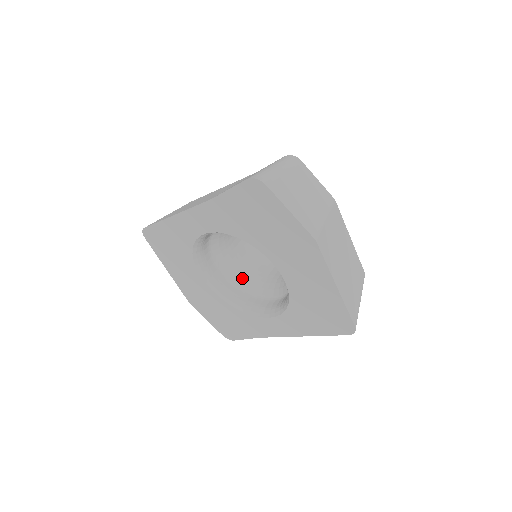
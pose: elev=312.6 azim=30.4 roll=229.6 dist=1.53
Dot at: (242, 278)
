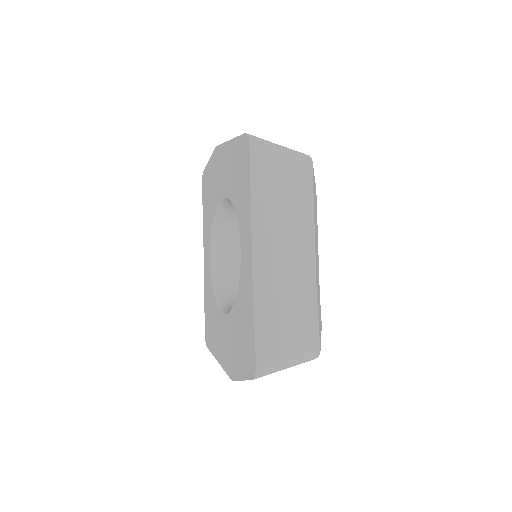
Dot at: occluded
